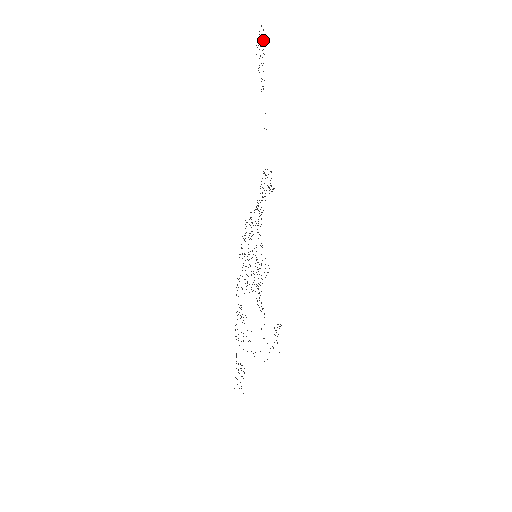
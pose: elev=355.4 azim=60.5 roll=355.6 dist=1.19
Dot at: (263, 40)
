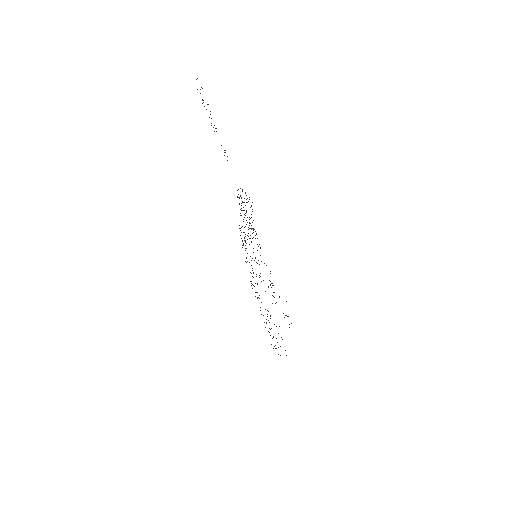
Dot at: occluded
